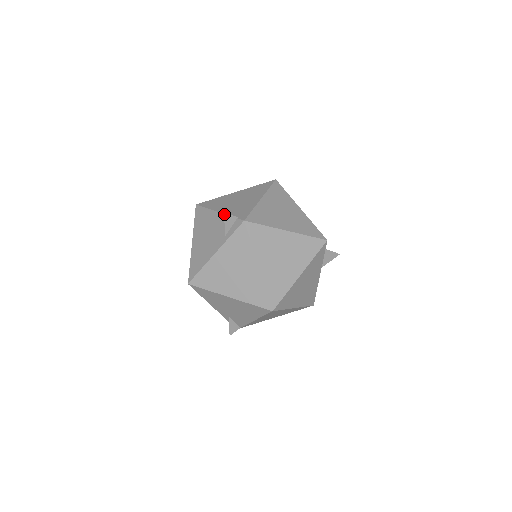
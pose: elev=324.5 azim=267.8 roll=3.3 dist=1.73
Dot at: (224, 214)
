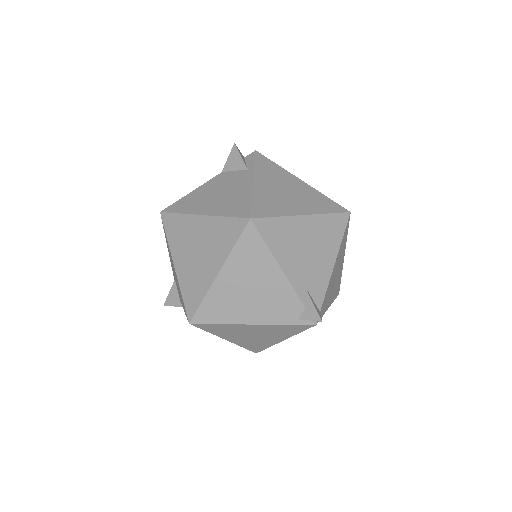
Dot at: (235, 145)
